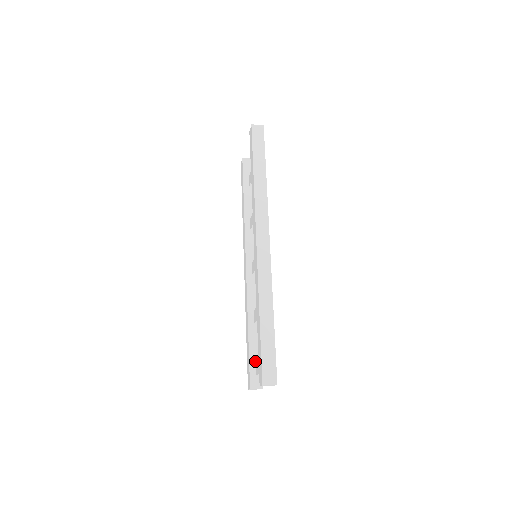
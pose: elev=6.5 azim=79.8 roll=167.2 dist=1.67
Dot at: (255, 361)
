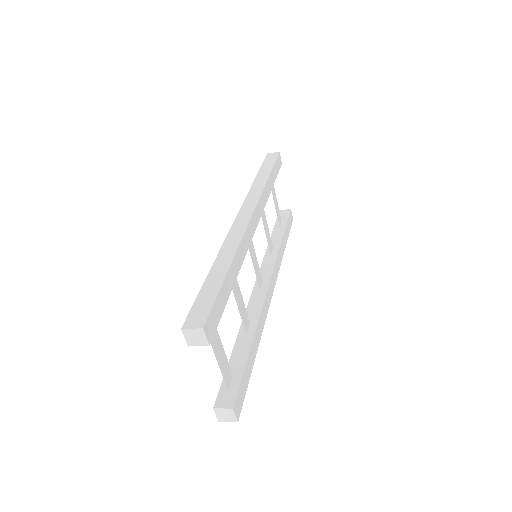
Dot at: (233, 374)
